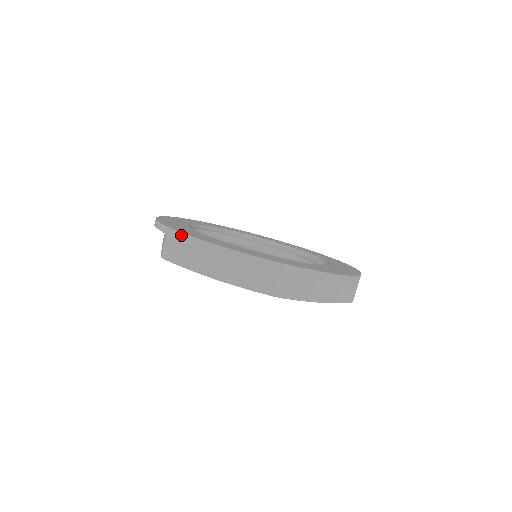
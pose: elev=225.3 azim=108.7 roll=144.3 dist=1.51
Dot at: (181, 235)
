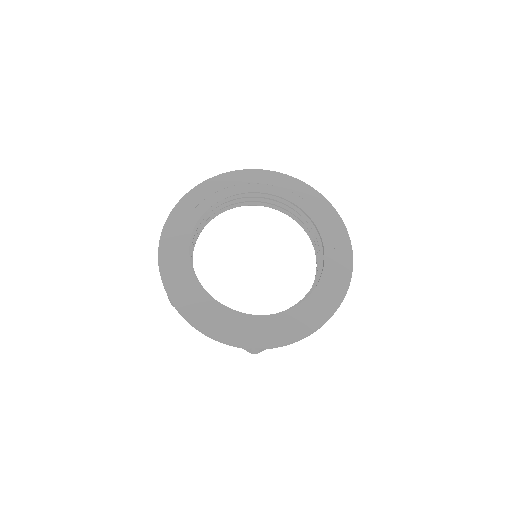
Dot at: (176, 309)
